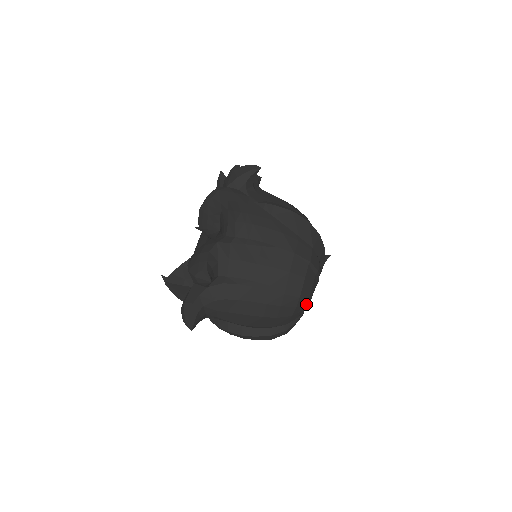
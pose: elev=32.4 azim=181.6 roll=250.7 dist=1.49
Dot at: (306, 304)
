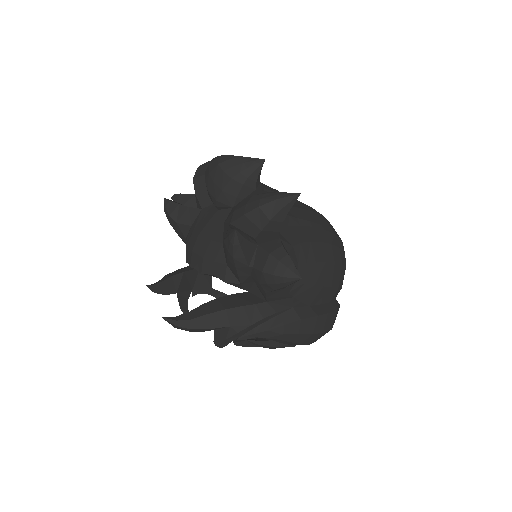
Dot at: occluded
